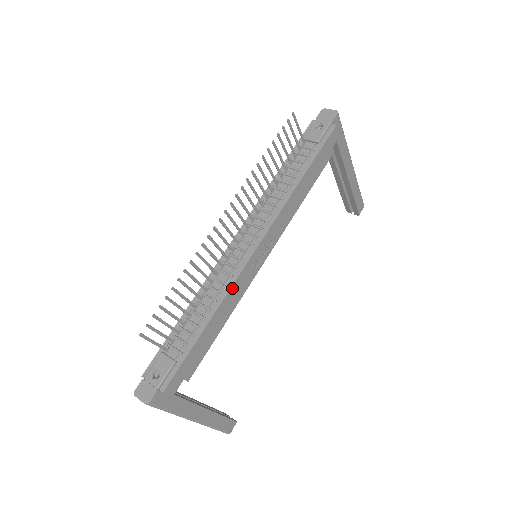
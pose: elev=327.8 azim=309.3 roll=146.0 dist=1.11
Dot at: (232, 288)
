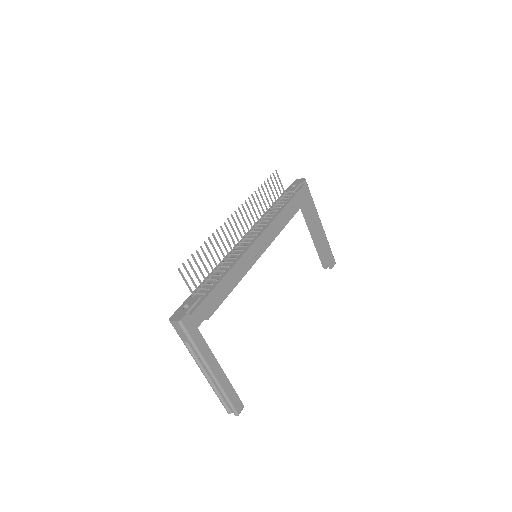
Dot at: (240, 260)
